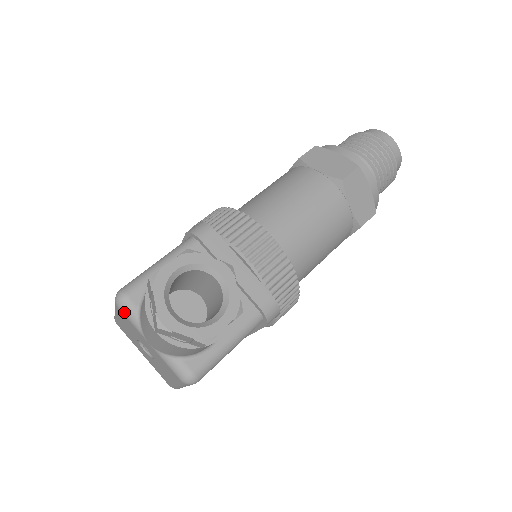
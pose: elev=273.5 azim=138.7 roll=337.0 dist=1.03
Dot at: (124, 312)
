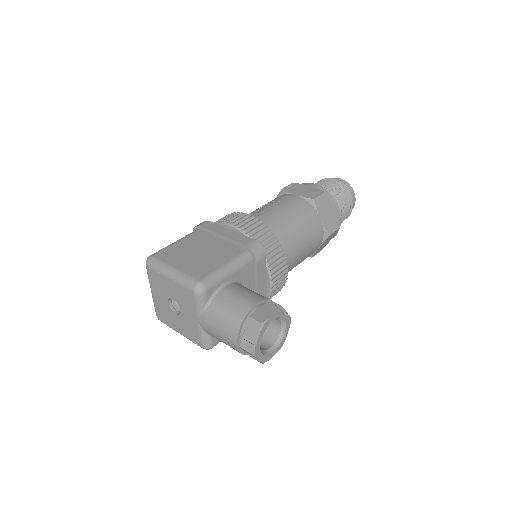
Dot at: (197, 299)
